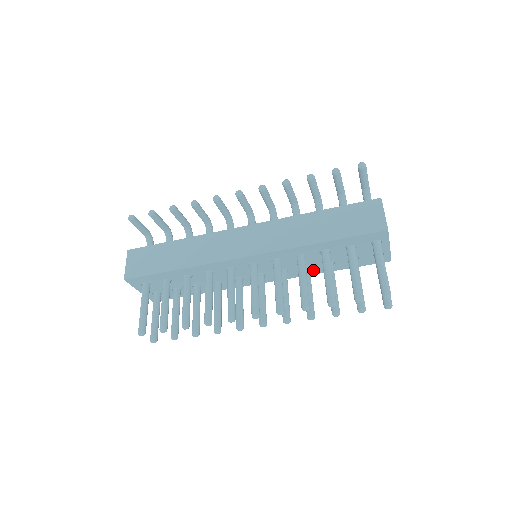
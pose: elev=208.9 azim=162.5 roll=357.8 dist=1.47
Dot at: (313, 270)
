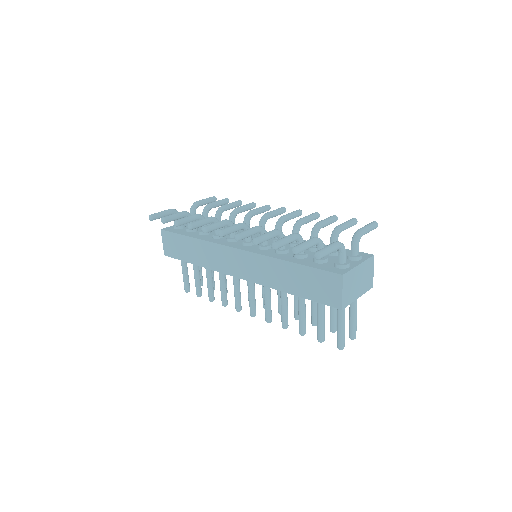
Dot at: occluded
